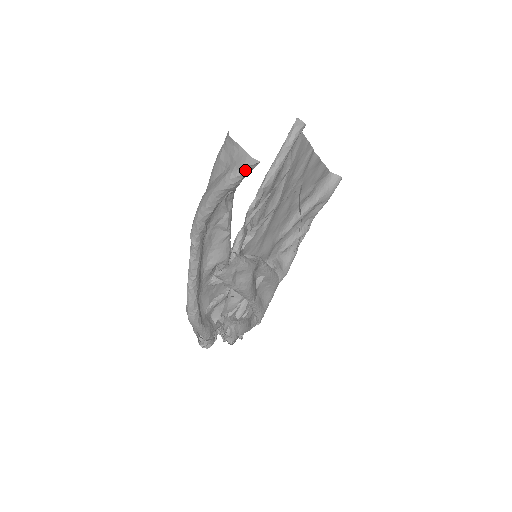
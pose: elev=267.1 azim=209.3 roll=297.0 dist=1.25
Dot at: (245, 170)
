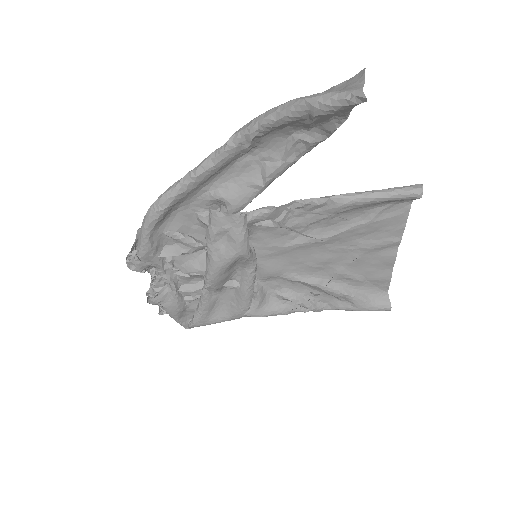
Dot at: (345, 97)
